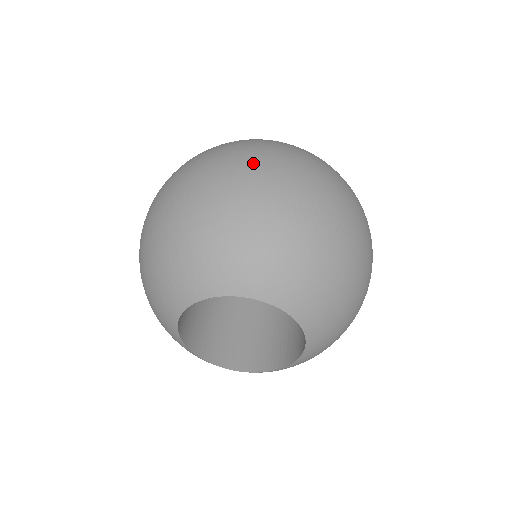
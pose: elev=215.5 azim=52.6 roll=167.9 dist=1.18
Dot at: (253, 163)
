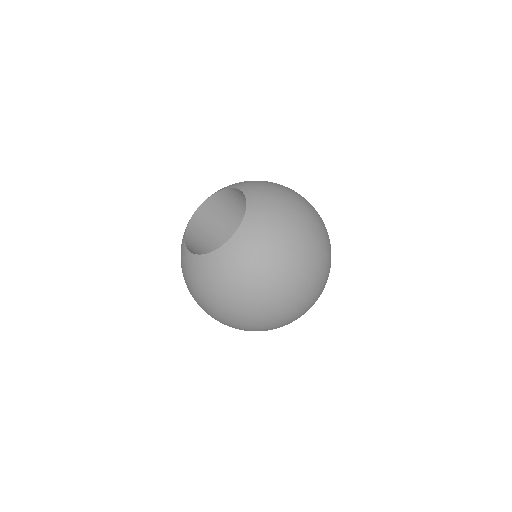
Dot at: occluded
